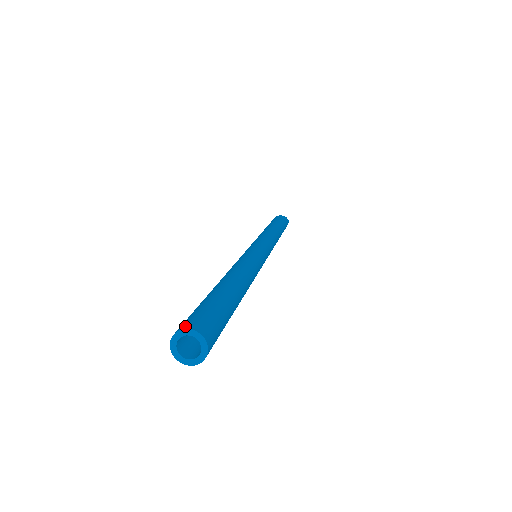
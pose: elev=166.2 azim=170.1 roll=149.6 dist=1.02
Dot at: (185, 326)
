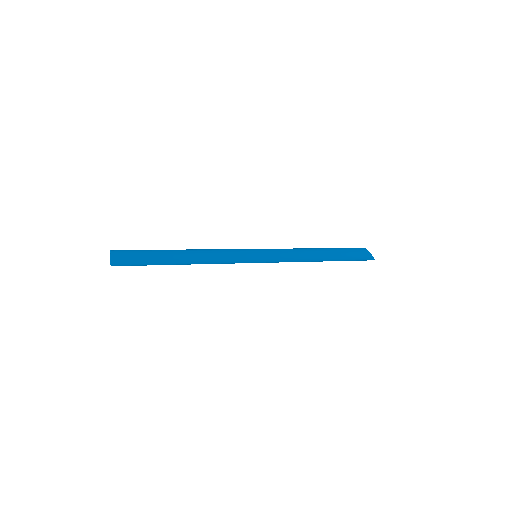
Dot at: (114, 252)
